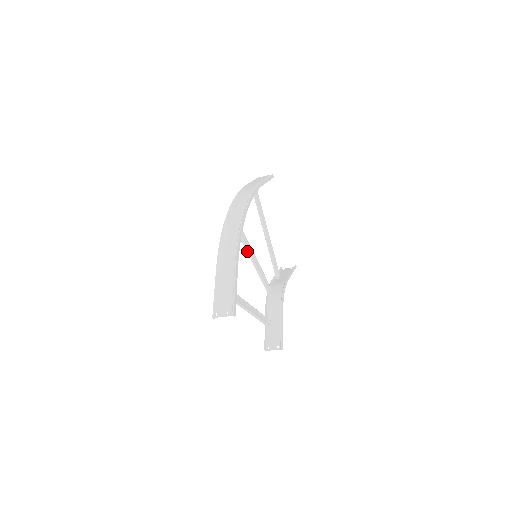
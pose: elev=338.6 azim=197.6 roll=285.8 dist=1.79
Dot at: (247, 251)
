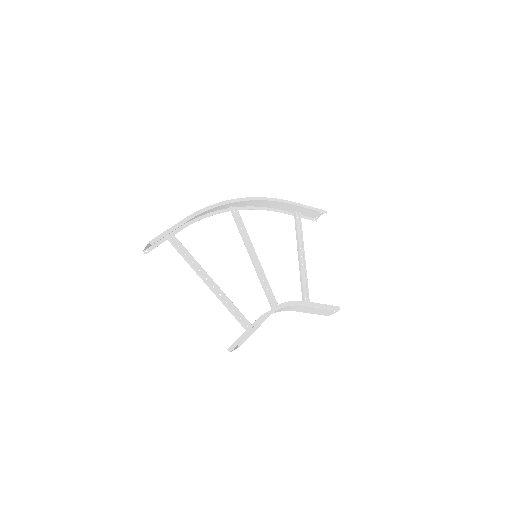
Dot at: (247, 249)
